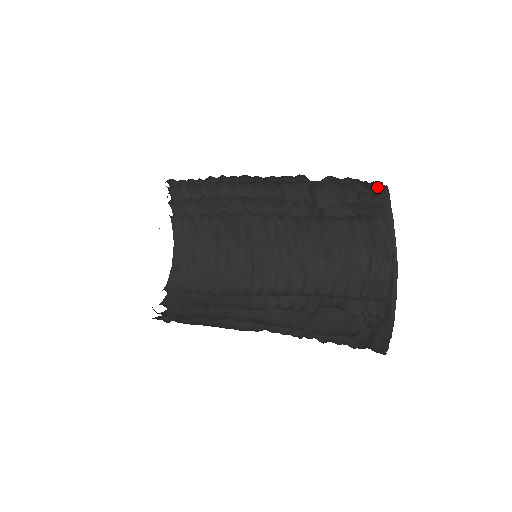
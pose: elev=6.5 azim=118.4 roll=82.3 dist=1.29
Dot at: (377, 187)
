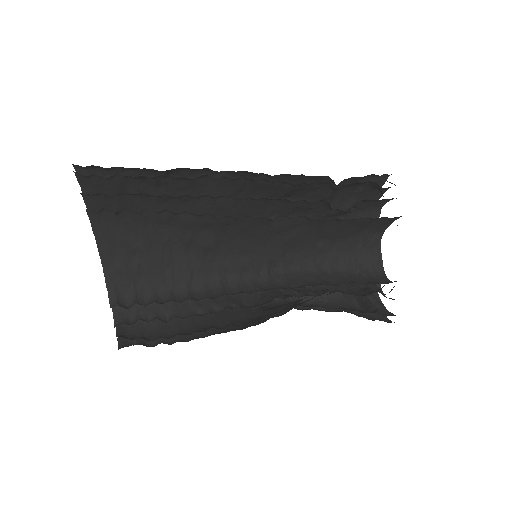
Dot at: occluded
